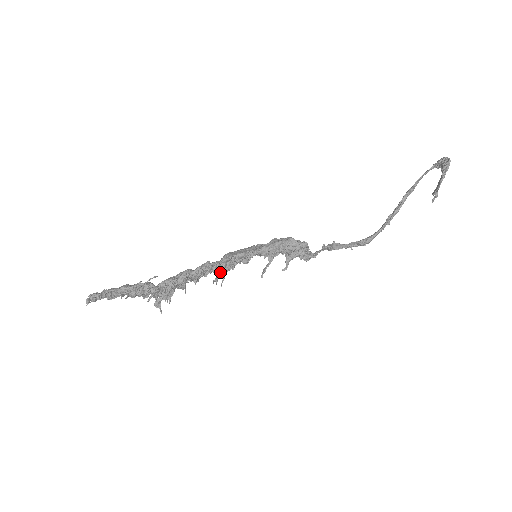
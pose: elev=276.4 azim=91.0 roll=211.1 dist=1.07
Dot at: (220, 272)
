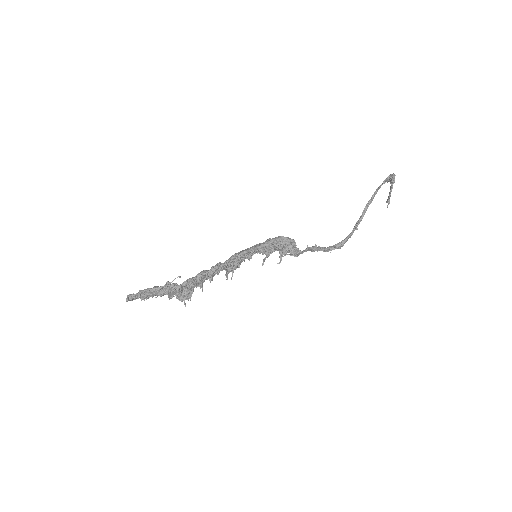
Dot at: (229, 270)
